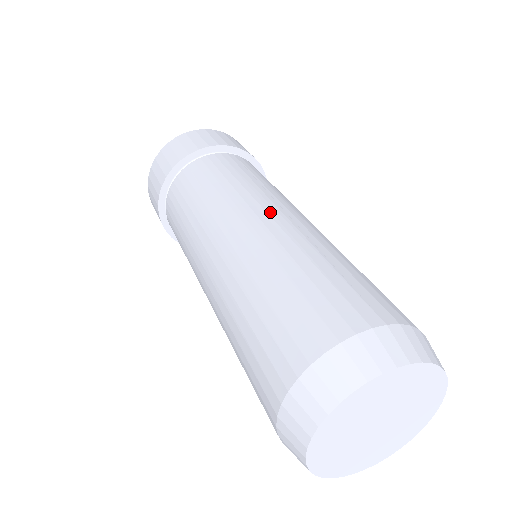
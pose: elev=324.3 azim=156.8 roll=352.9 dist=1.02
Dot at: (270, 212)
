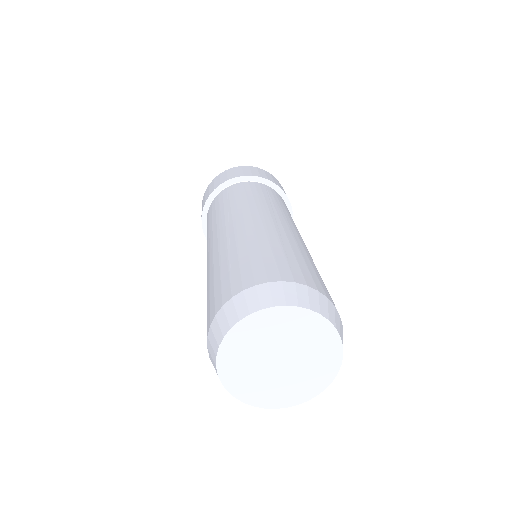
Dot at: (219, 234)
